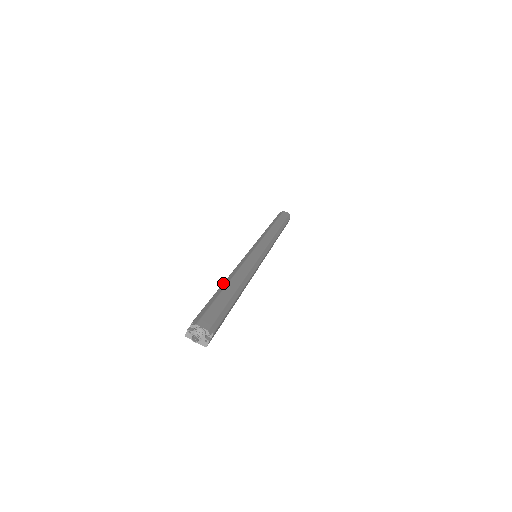
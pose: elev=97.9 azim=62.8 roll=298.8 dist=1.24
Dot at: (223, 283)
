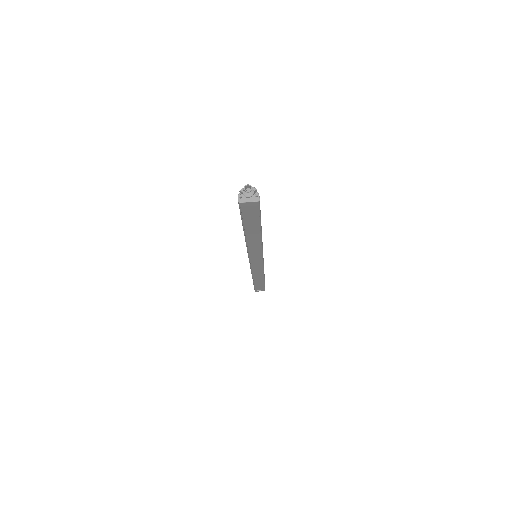
Dot at: occluded
